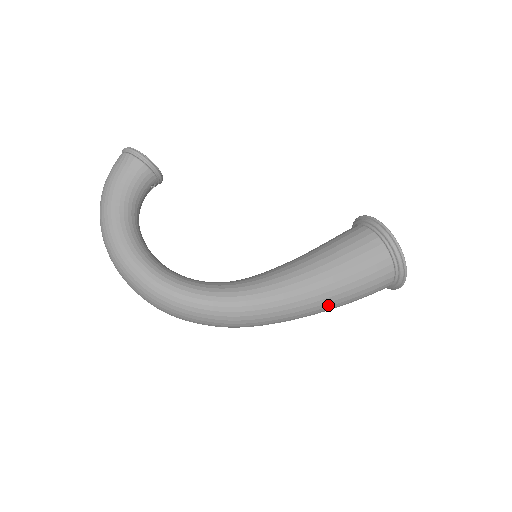
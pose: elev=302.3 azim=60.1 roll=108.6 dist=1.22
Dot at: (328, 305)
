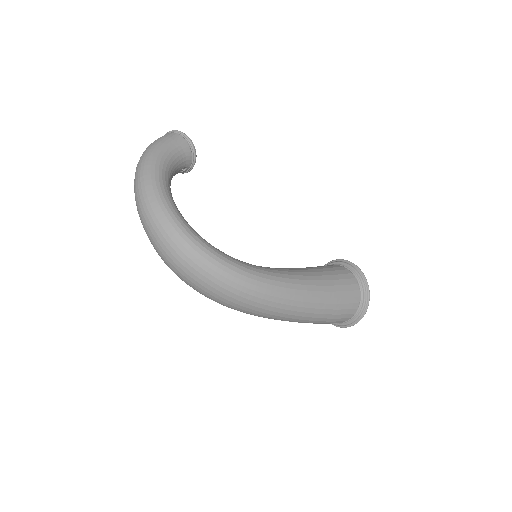
Dot at: (311, 311)
